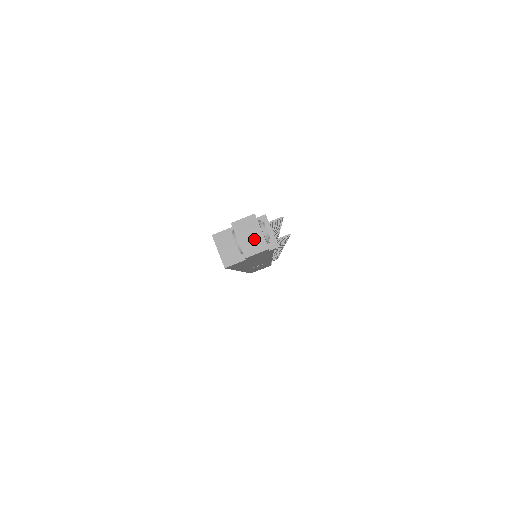
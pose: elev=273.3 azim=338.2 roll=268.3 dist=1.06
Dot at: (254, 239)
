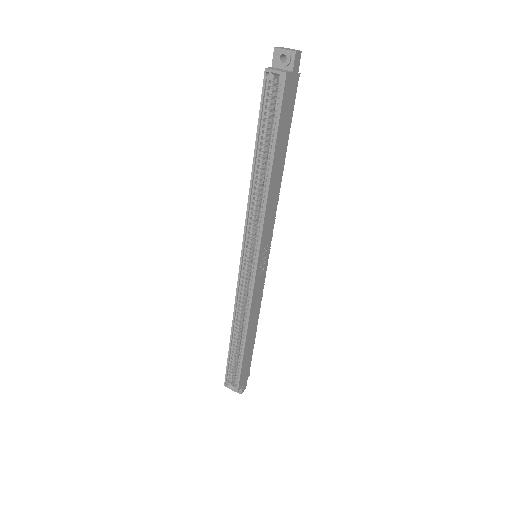
Dot at: (291, 49)
